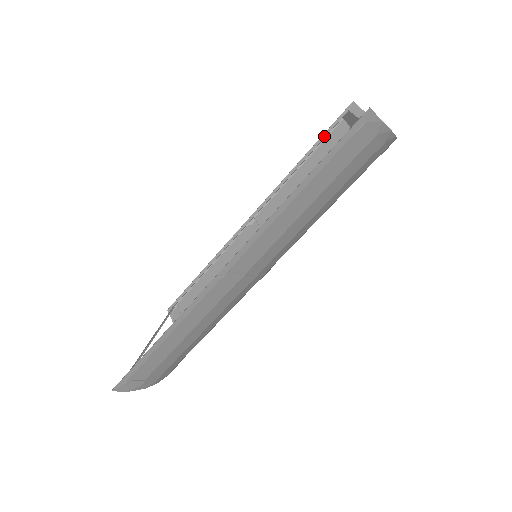
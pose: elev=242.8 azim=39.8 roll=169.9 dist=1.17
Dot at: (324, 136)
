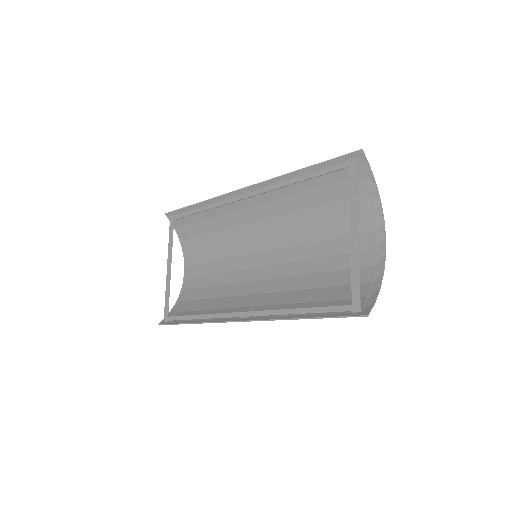
Dot at: (326, 164)
